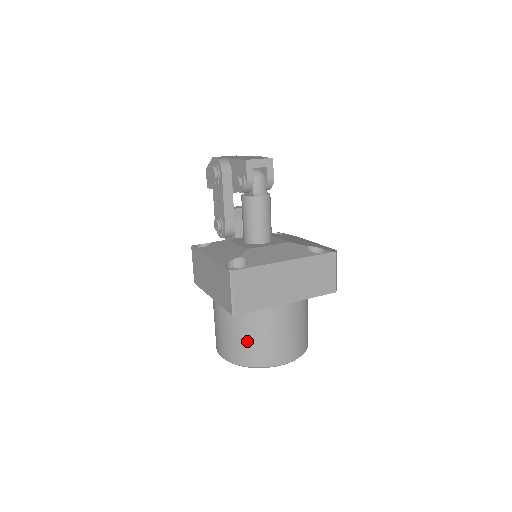
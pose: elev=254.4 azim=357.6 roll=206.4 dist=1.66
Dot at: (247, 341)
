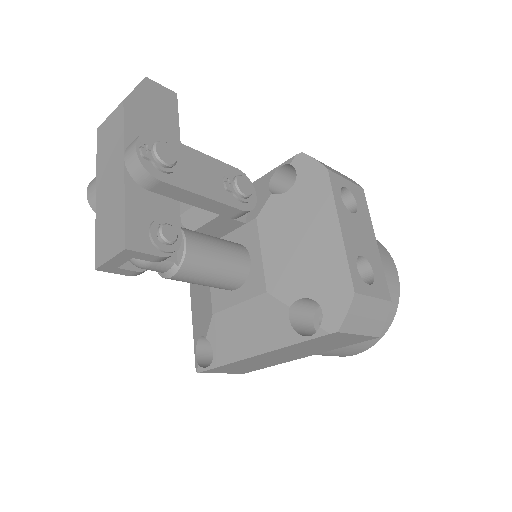
Dot at: occluded
